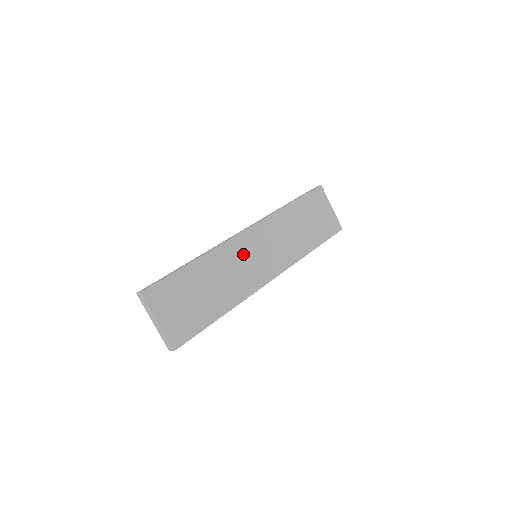
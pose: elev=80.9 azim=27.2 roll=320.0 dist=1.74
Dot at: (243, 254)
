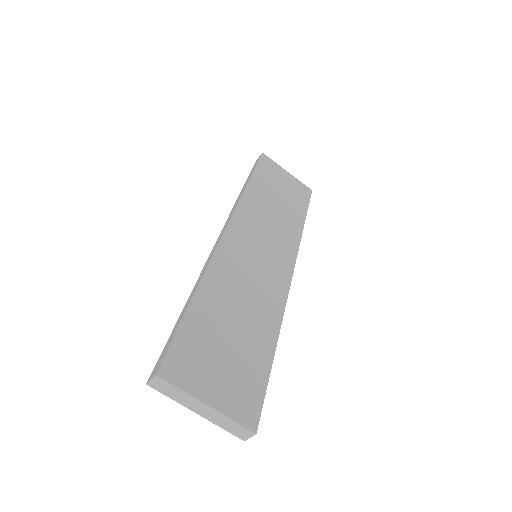
Dot at: (243, 258)
